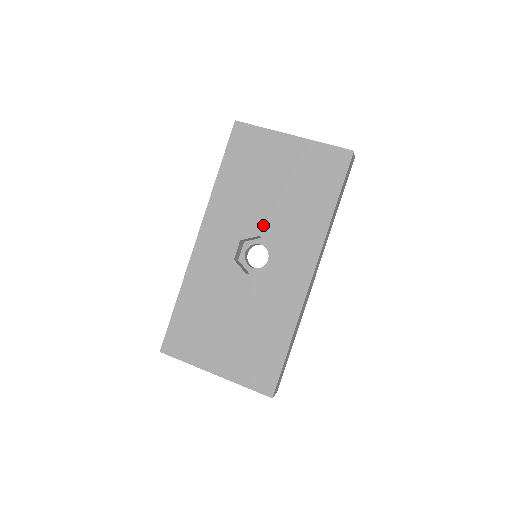
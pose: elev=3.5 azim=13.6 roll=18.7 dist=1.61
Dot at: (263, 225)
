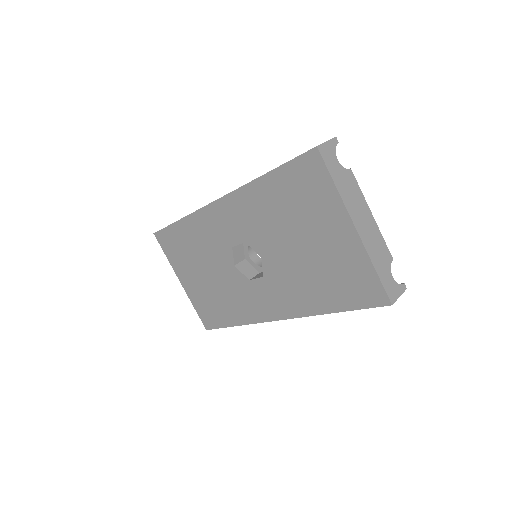
Dot at: (270, 255)
